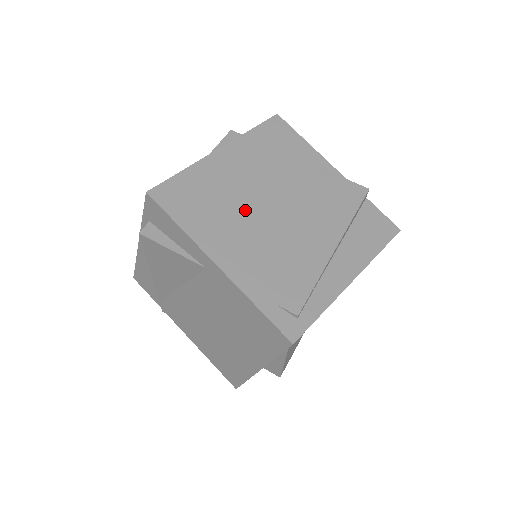
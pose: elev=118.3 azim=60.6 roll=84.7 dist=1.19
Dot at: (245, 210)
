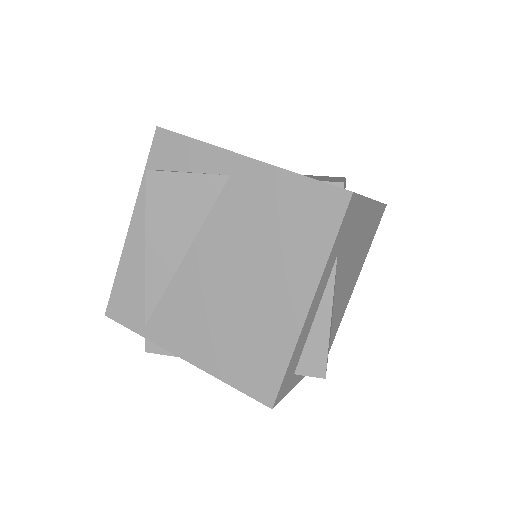
Dot at: occluded
